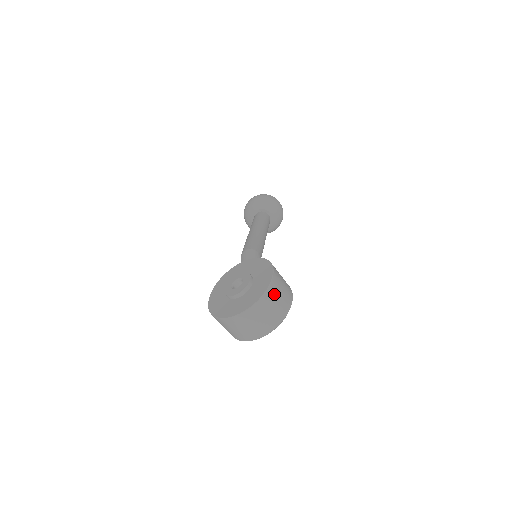
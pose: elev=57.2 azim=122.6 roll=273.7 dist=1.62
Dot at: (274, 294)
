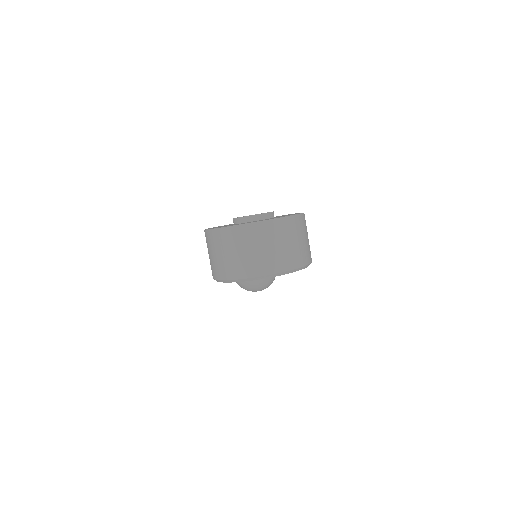
Dot at: (301, 228)
